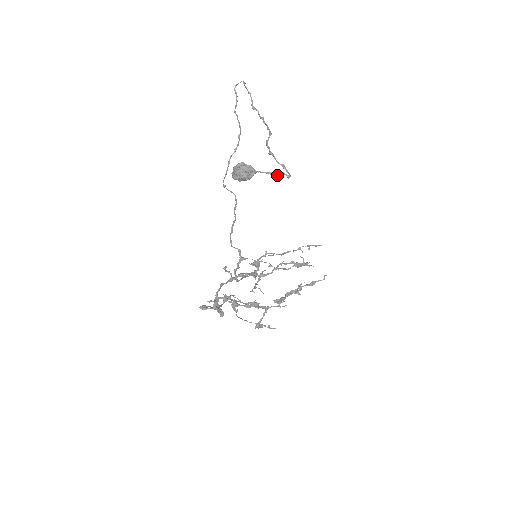
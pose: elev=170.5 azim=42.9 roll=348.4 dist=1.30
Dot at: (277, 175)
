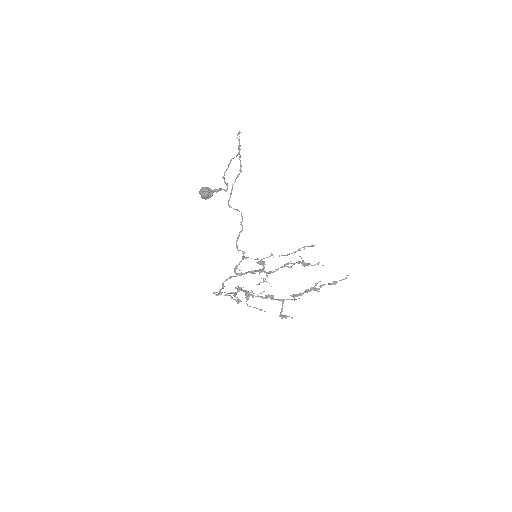
Dot at: (217, 191)
